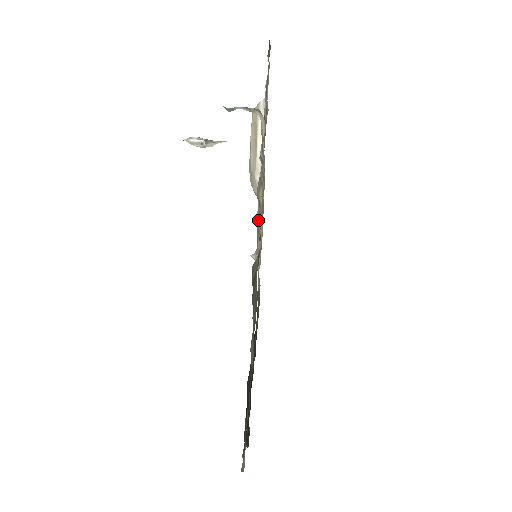
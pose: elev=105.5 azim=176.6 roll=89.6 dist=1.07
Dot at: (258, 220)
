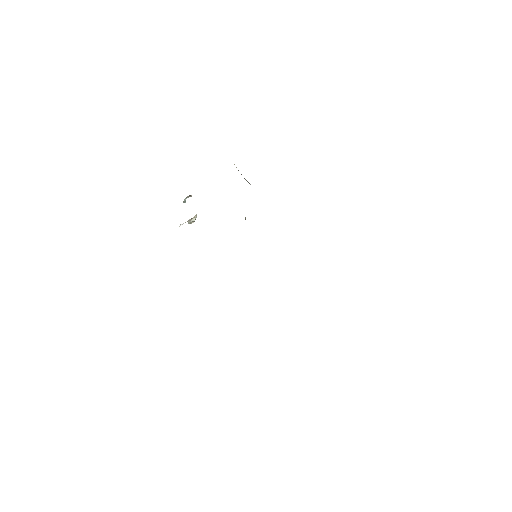
Dot at: occluded
